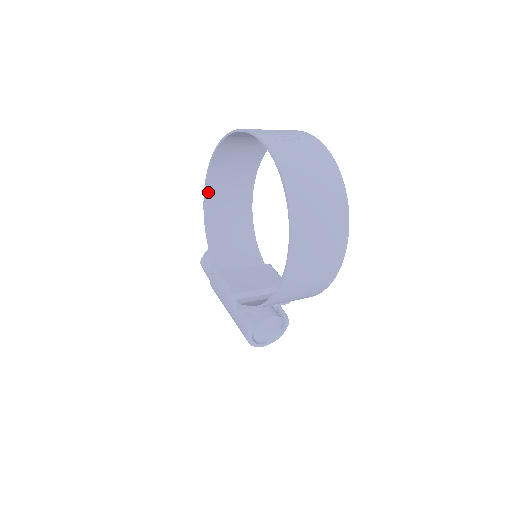
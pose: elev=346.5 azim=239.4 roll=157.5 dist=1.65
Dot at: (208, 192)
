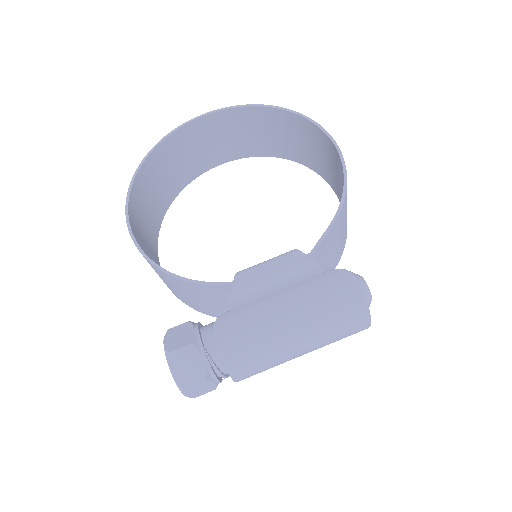
Dot at: (135, 239)
